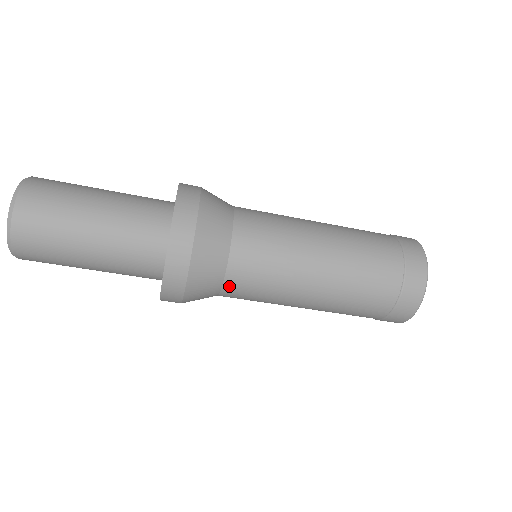
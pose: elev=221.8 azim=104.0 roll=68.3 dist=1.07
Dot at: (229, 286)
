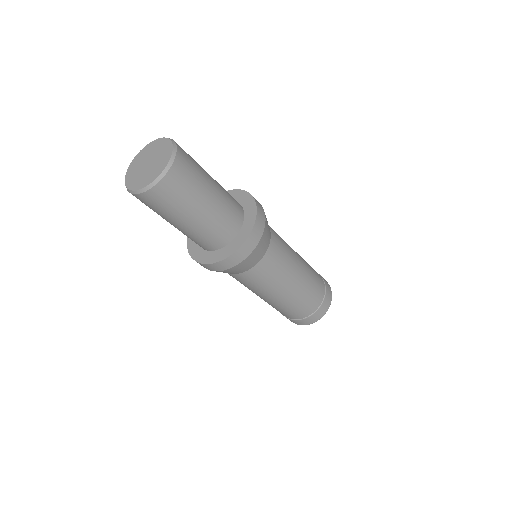
Dot at: (237, 276)
